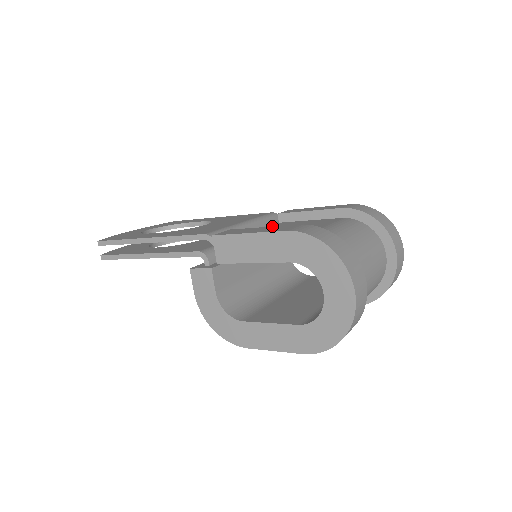
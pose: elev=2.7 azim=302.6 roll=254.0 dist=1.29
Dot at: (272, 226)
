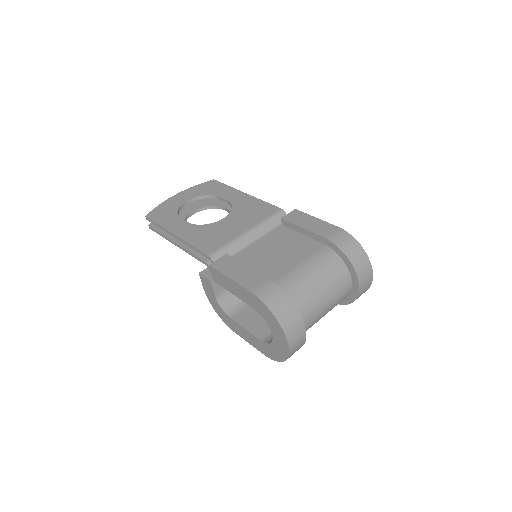
Dot at: (271, 235)
